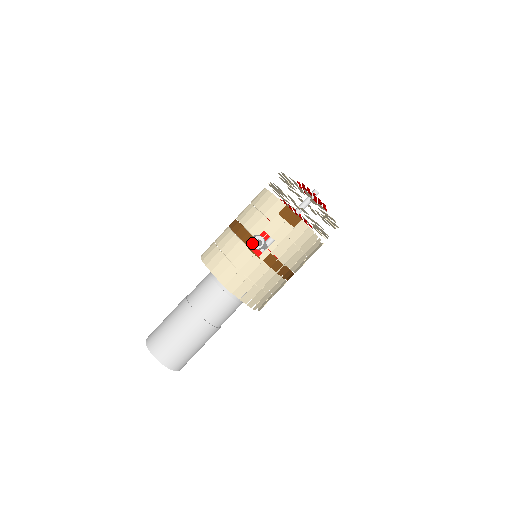
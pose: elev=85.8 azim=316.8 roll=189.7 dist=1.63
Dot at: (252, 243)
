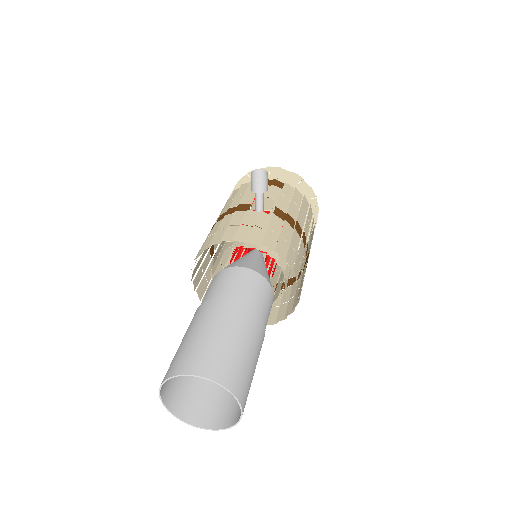
Dot at: (253, 190)
